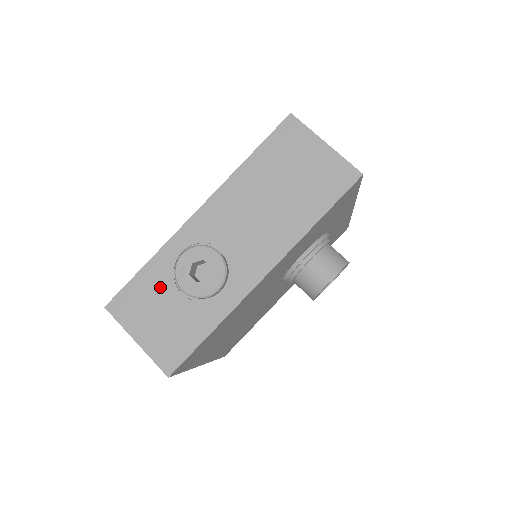
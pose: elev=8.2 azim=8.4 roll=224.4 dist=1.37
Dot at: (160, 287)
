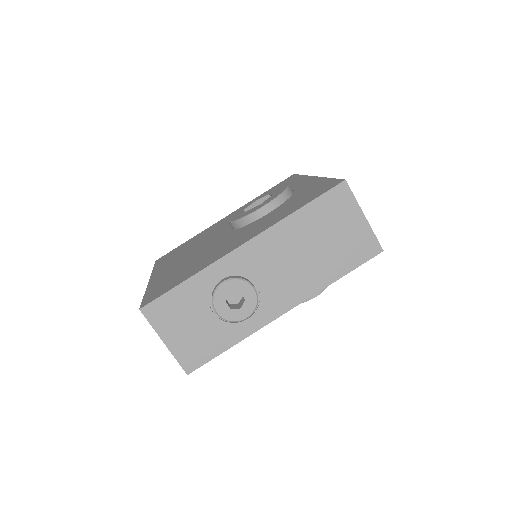
Dot at: (195, 303)
